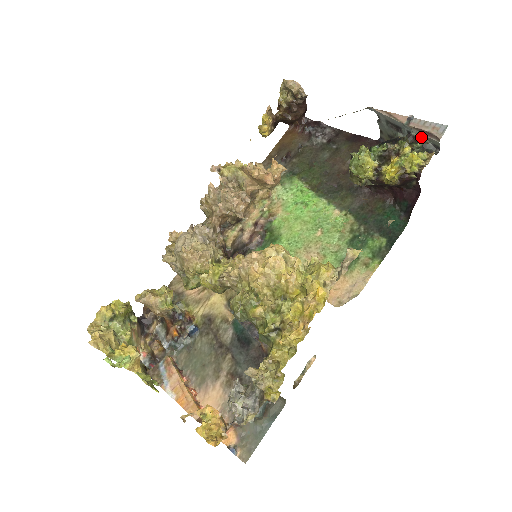
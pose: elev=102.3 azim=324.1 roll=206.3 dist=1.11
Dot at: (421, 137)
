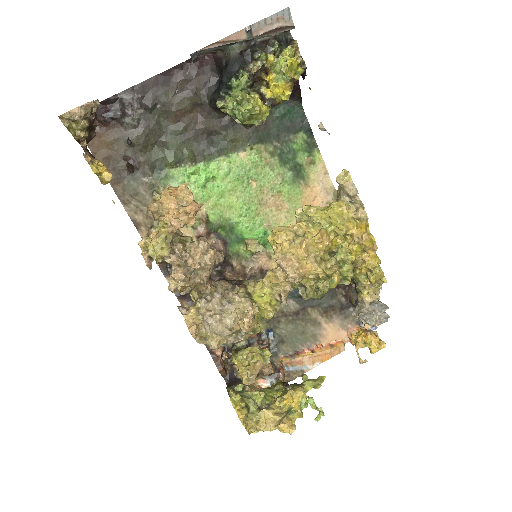
Dot at: (273, 37)
